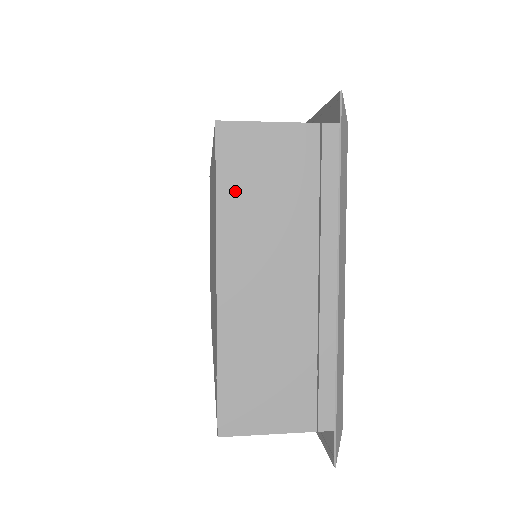
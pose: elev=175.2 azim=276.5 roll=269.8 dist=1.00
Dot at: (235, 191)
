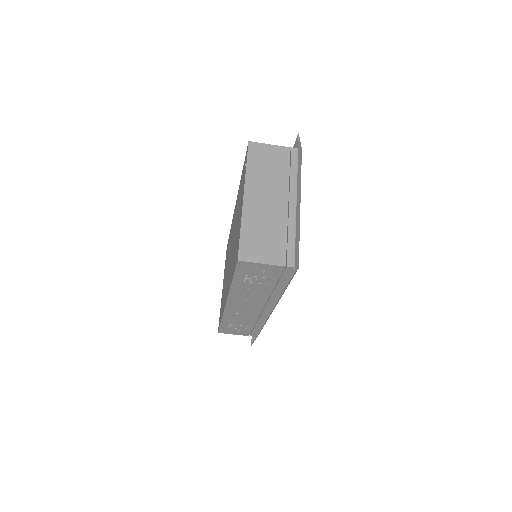
Dot at: (254, 165)
